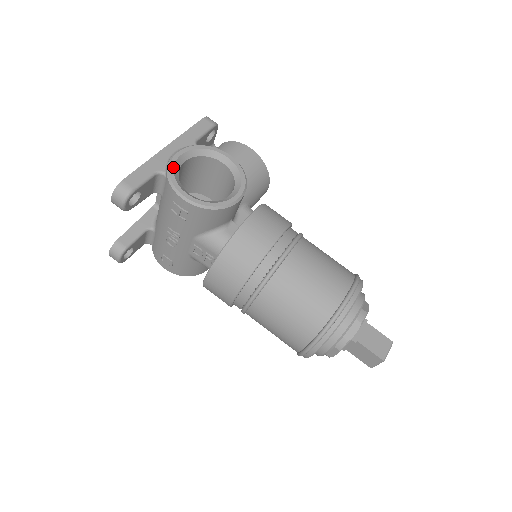
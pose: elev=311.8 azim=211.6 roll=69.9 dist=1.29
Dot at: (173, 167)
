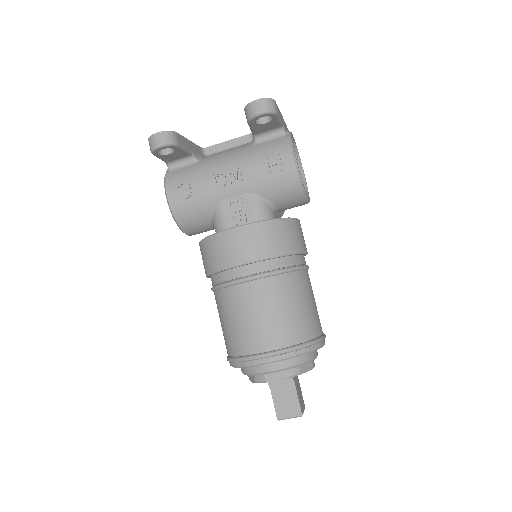
Dot at: occluded
